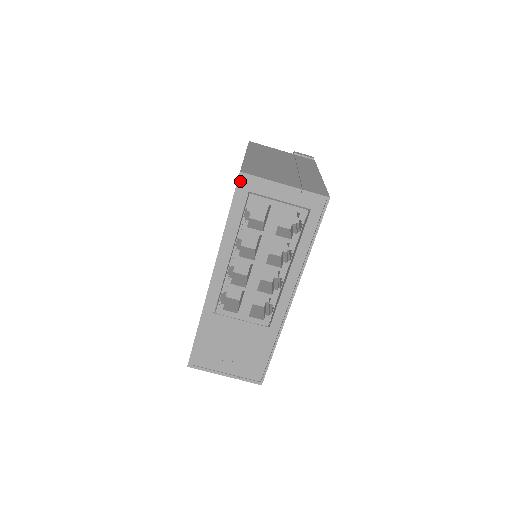
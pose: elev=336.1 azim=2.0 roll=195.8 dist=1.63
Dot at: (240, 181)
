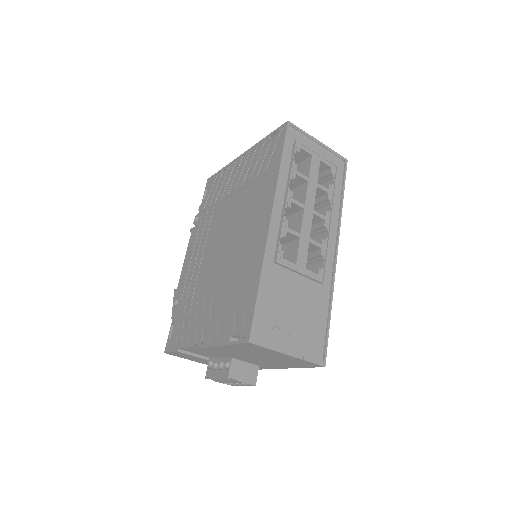
Dot at: (289, 128)
